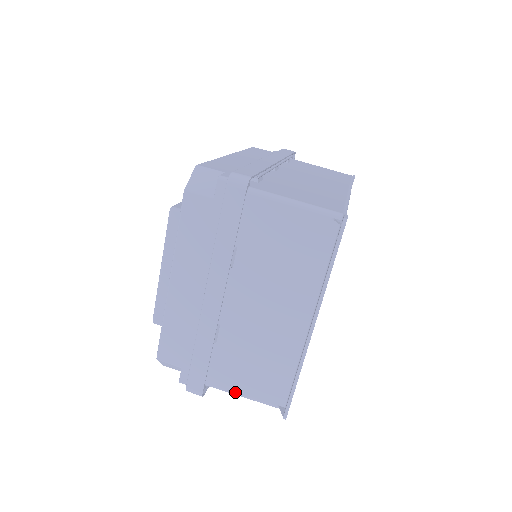
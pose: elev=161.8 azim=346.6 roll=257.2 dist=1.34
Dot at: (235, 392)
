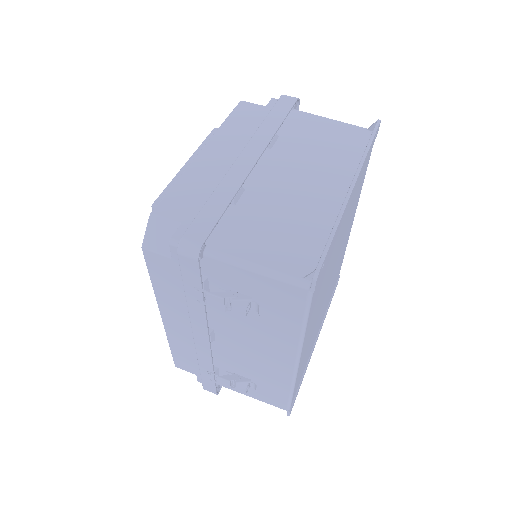
Dot at: (245, 259)
